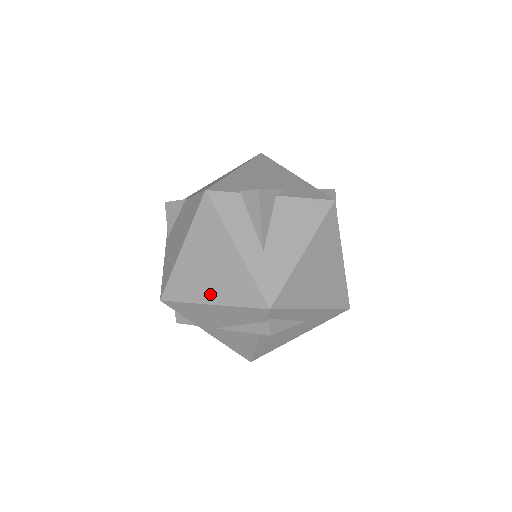
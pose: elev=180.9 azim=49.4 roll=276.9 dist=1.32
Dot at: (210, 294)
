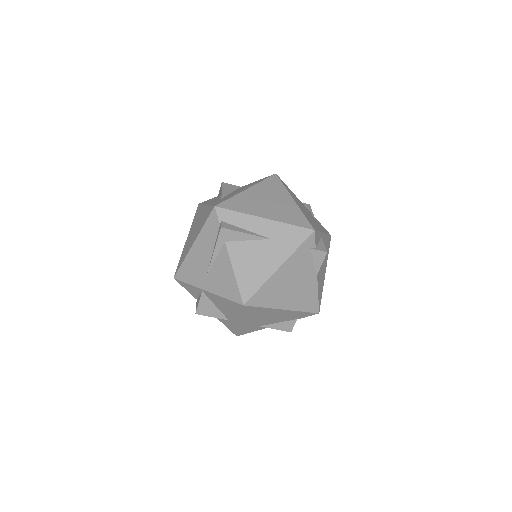
Dot at: (193, 240)
